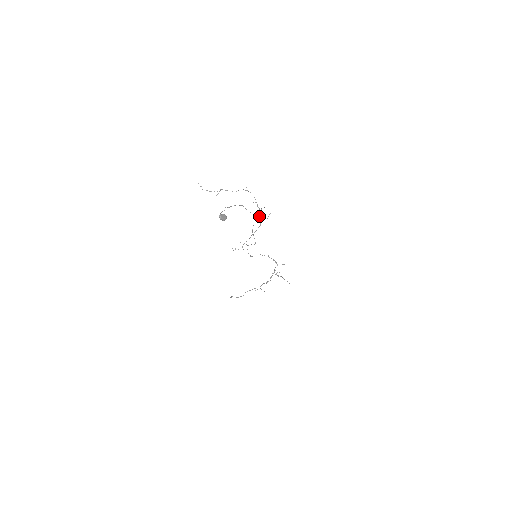
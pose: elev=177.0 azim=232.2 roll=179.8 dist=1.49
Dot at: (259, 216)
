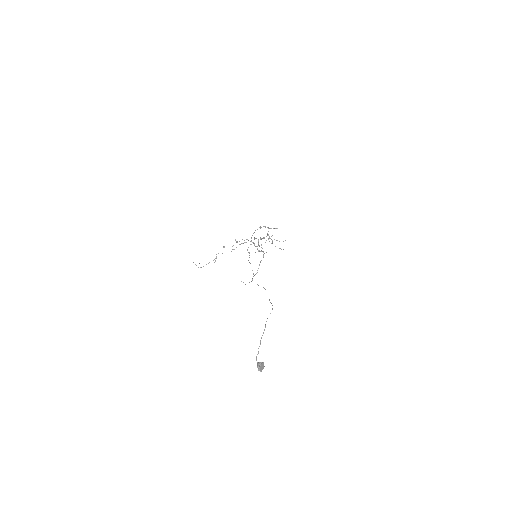
Dot at: (259, 246)
